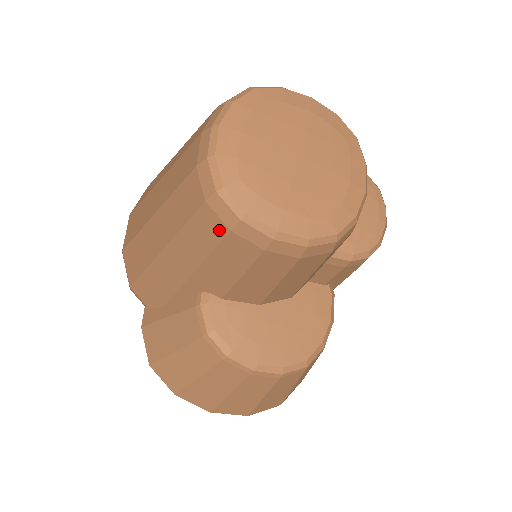
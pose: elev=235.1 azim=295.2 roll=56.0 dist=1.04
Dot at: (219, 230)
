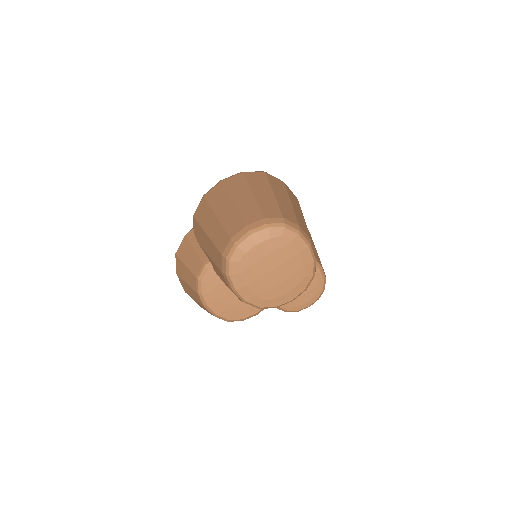
Dot at: (220, 266)
